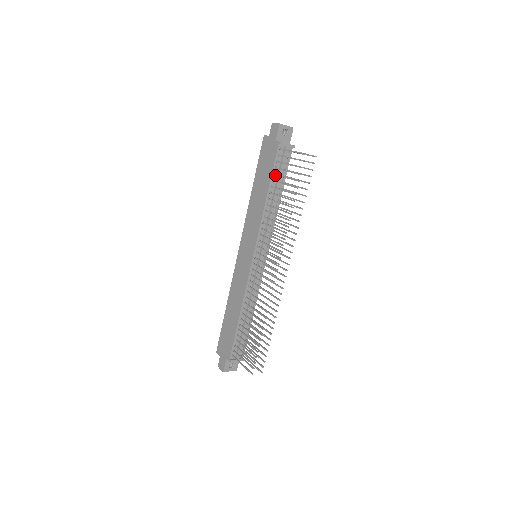
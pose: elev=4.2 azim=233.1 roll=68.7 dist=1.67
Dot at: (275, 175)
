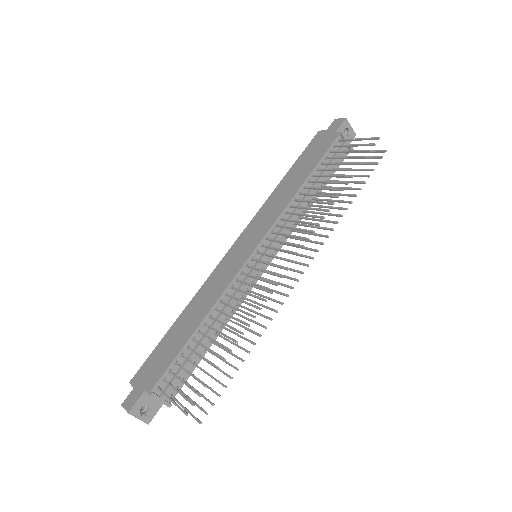
Dot at: (322, 166)
